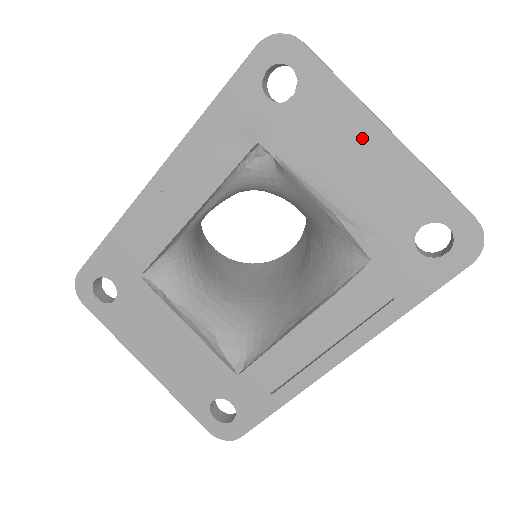
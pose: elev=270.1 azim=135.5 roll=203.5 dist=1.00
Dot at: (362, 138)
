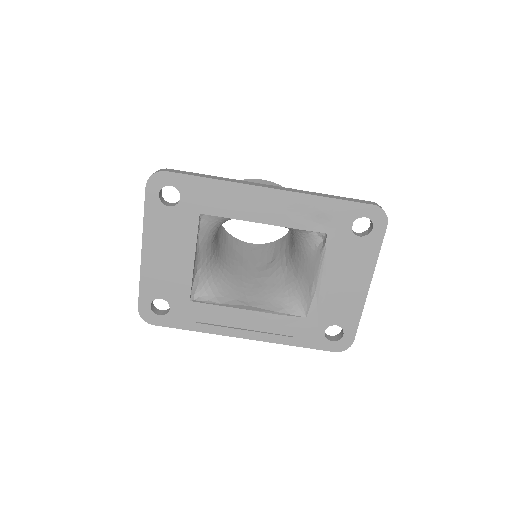
Dot at: (360, 278)
